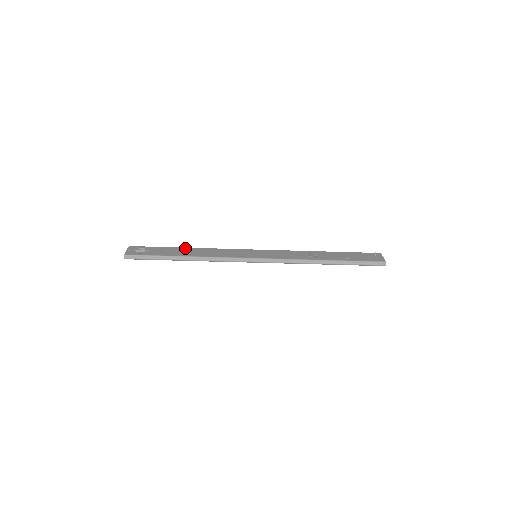
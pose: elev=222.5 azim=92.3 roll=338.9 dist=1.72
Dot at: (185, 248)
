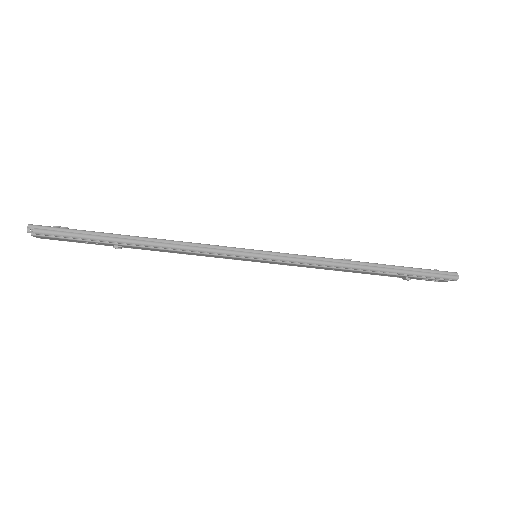
Dot at: occluded
